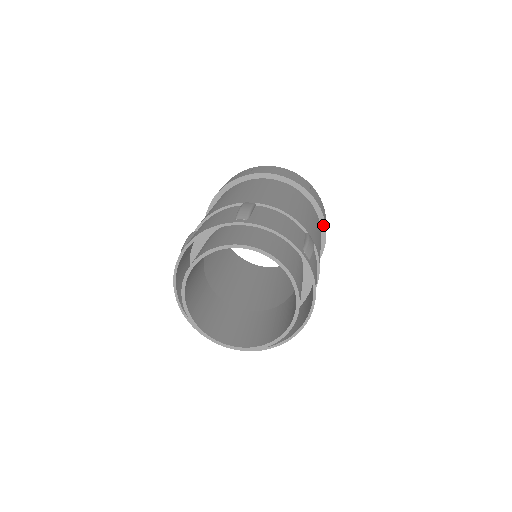
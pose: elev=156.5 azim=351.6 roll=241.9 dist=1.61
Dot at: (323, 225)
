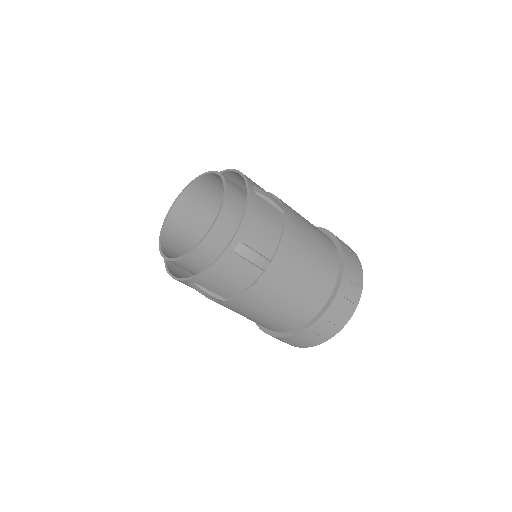
Dot at: (342, 264)
